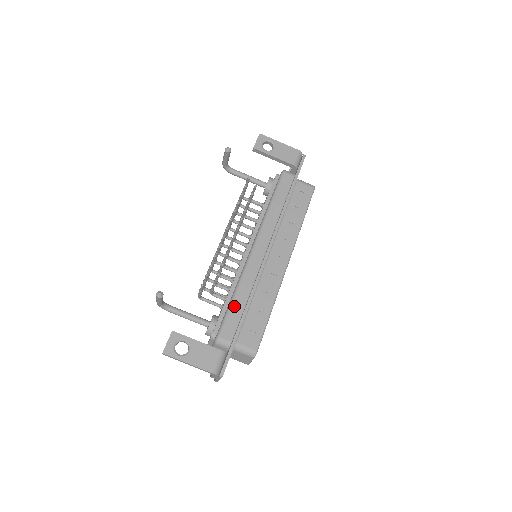
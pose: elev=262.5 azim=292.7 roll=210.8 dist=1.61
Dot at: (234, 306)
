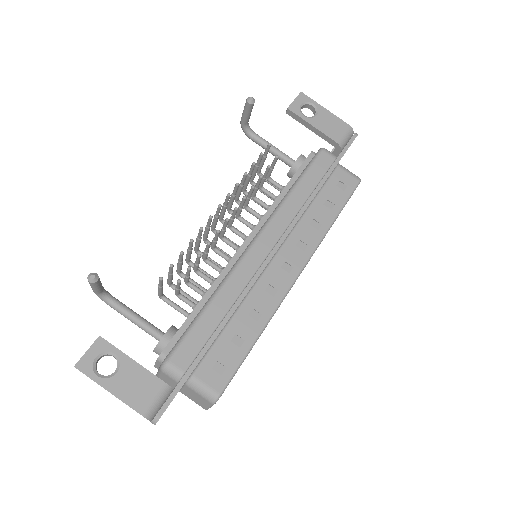
Dot at: (203, 320)
